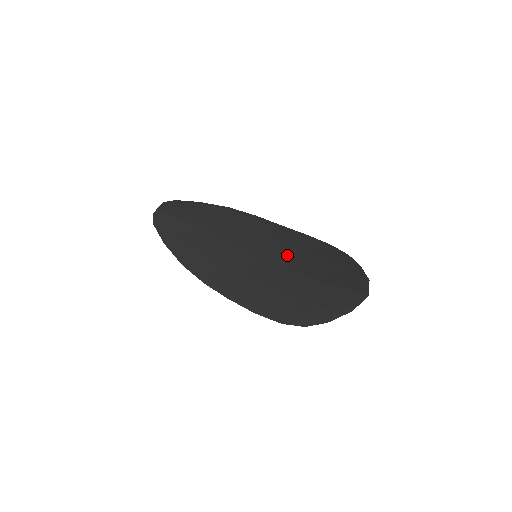
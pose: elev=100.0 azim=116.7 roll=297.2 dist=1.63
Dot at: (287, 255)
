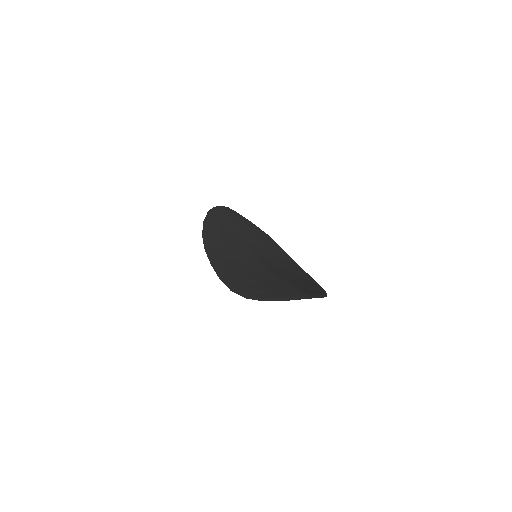
Dot at: (279, 267)
